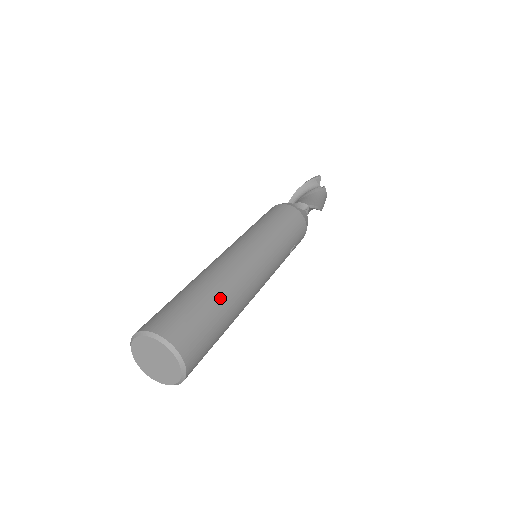
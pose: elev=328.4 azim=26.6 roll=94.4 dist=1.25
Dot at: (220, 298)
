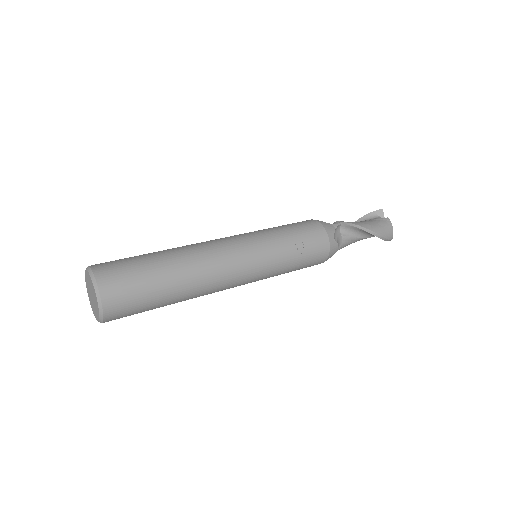
Dot at: (165, 256)
